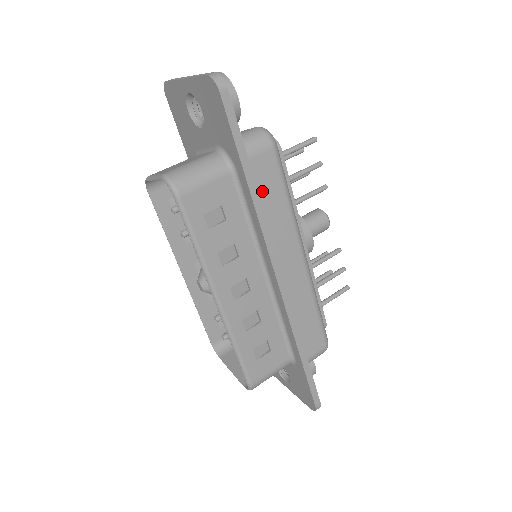
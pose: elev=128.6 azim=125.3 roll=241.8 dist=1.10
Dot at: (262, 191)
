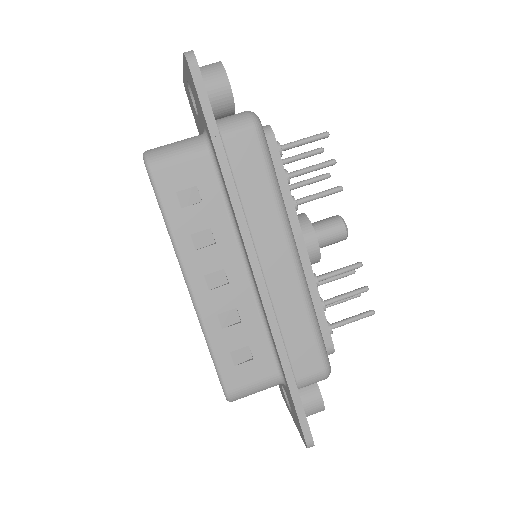
Dot at: (241, 174)
